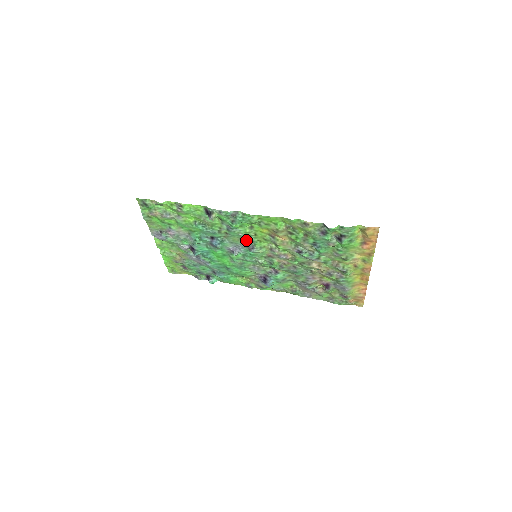
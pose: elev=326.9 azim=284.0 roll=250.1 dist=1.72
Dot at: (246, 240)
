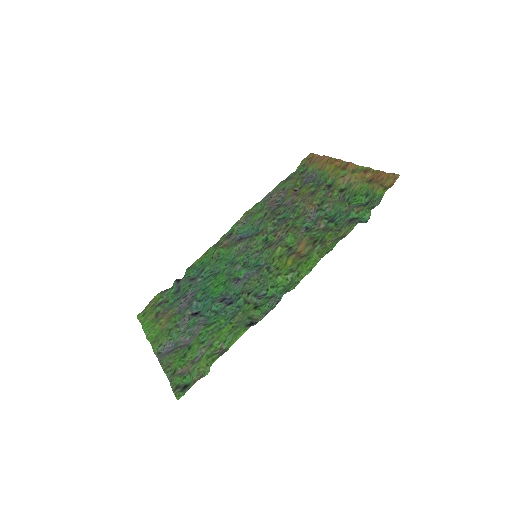
Dot at: (263, 274)
